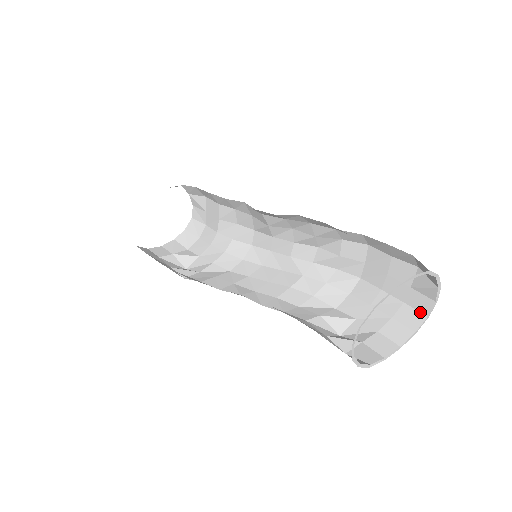
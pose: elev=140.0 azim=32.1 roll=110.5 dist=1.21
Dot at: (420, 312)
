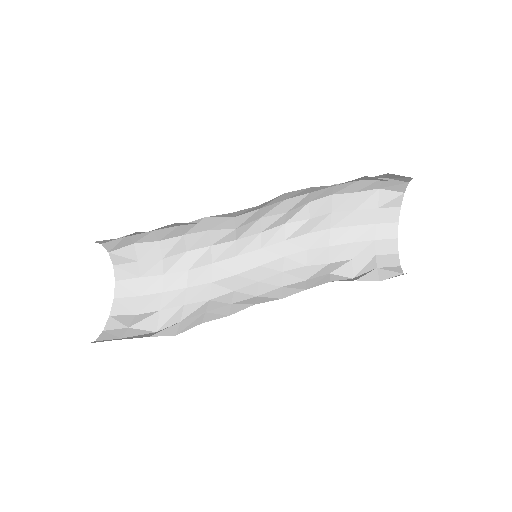
Dot at: (391, 223)
